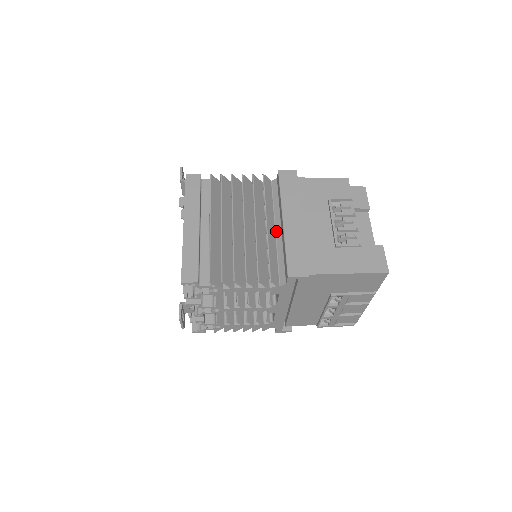
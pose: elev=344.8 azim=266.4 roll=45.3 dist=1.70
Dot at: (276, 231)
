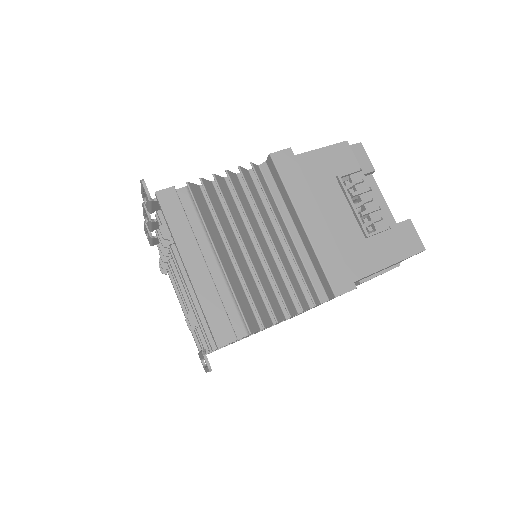
Dot at: (291, 234)
